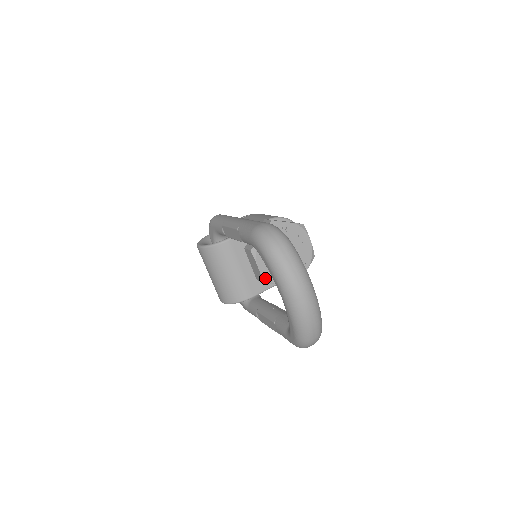
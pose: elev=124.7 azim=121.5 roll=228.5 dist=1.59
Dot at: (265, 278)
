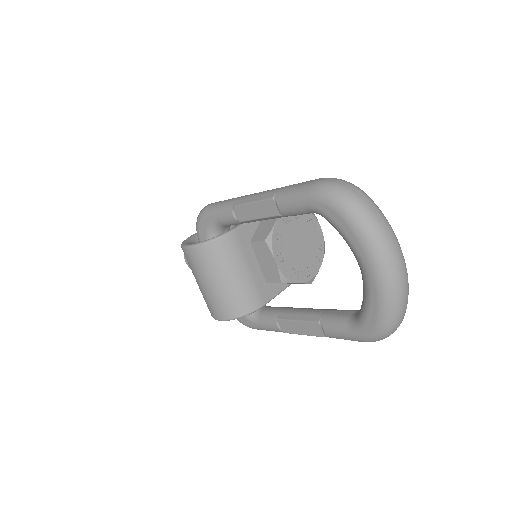
Dot at: (283, 275)
